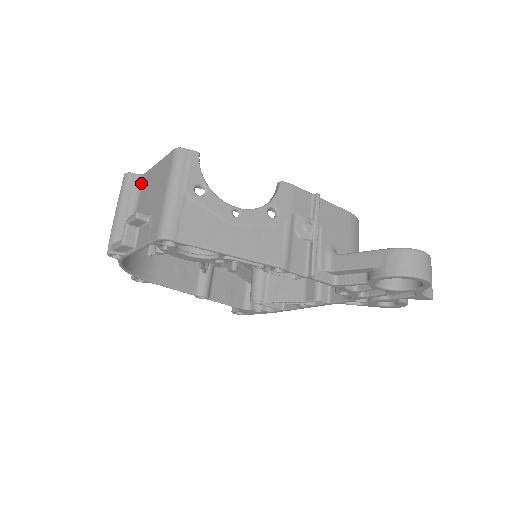
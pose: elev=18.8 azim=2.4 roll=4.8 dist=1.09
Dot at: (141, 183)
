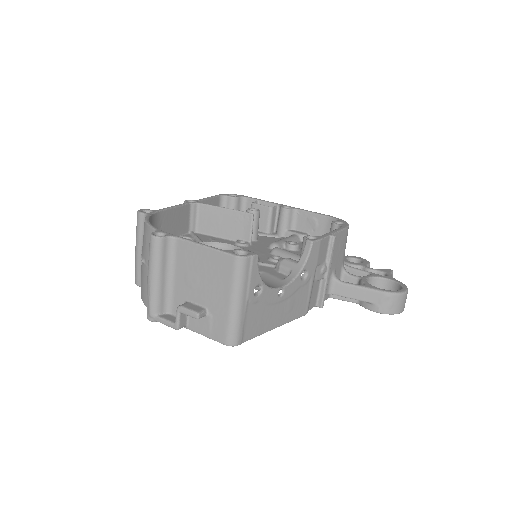
Dot at: (175, 249)
